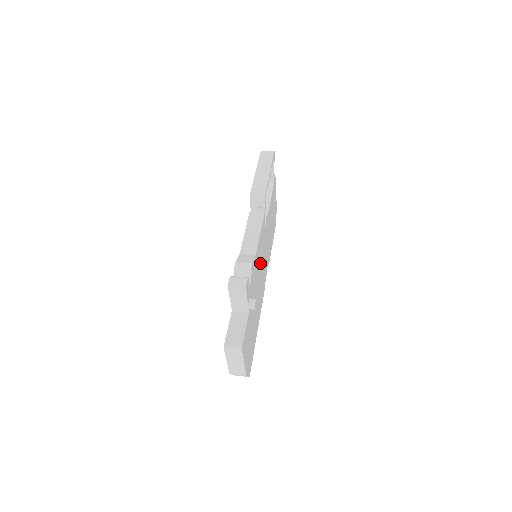
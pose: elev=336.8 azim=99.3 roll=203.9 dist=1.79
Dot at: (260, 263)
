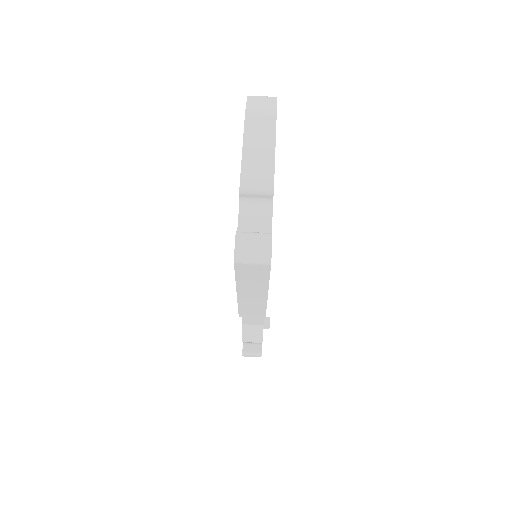
Dot at: occluded
